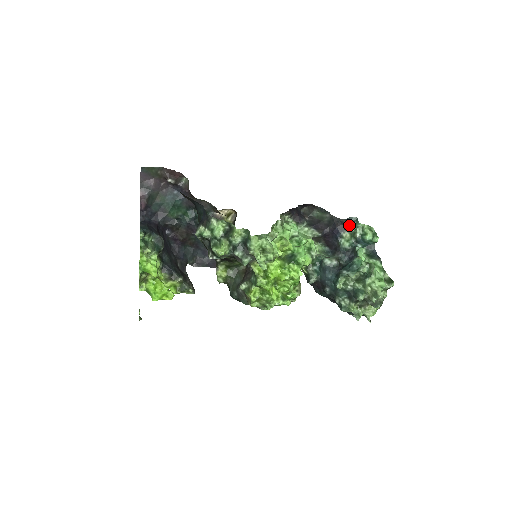
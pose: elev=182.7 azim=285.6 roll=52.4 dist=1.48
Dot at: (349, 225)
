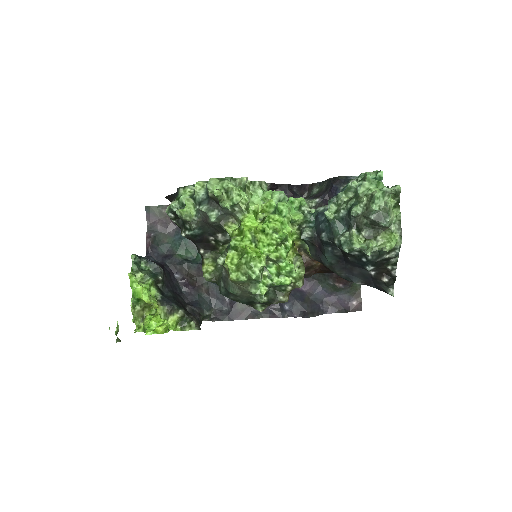
Dot at: (350, 180)
